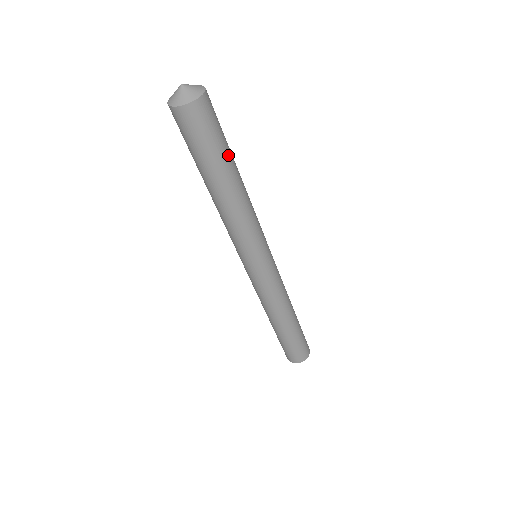
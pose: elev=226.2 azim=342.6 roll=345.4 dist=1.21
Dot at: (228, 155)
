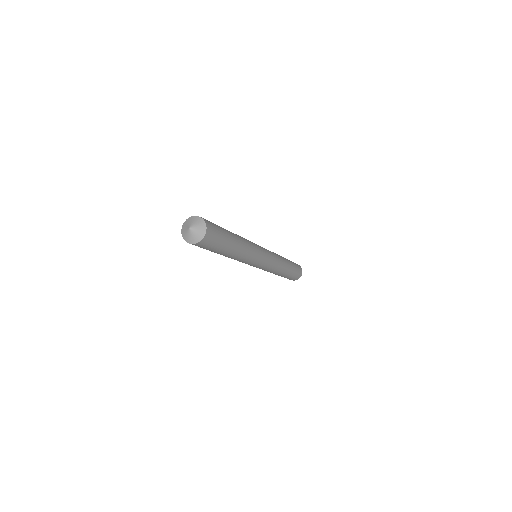
Dot at: (225, 248)
